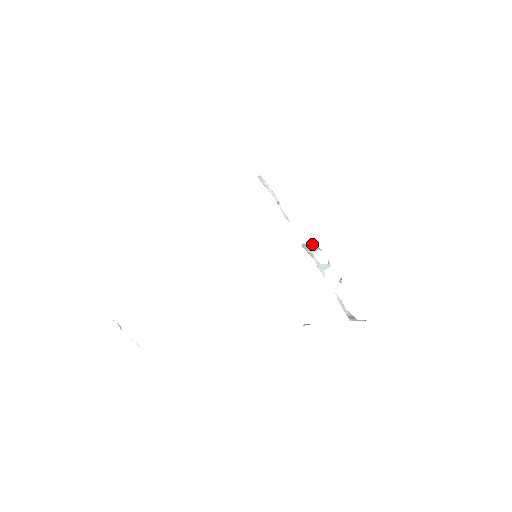
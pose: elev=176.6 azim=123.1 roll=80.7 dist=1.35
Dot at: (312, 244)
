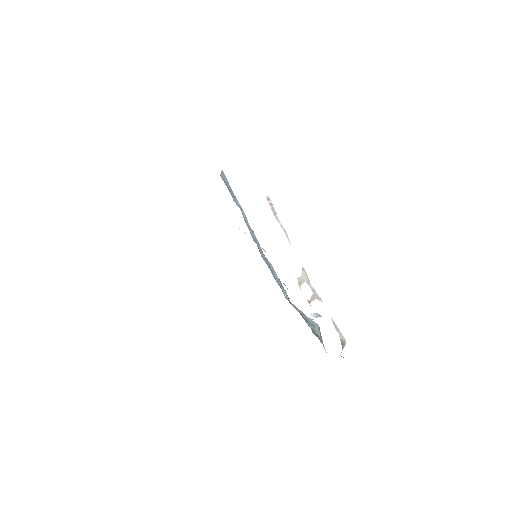
Dot at: (299, 277)
